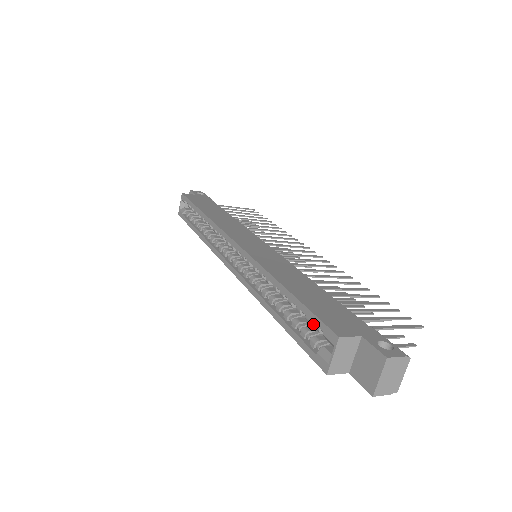
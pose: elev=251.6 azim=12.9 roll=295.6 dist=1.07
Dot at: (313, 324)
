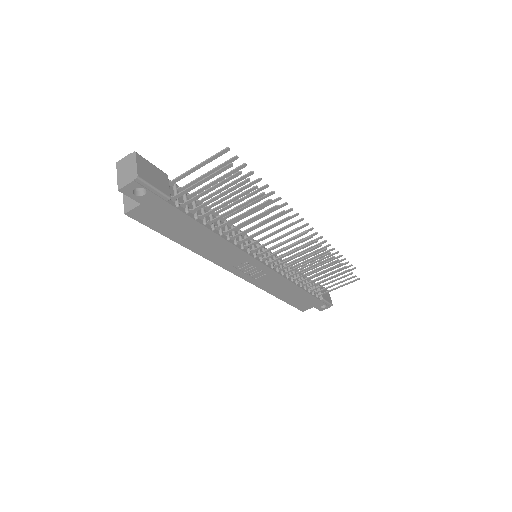
Dot at: occluded
